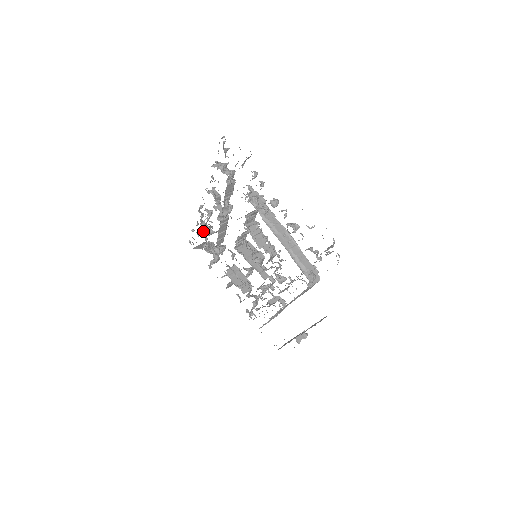
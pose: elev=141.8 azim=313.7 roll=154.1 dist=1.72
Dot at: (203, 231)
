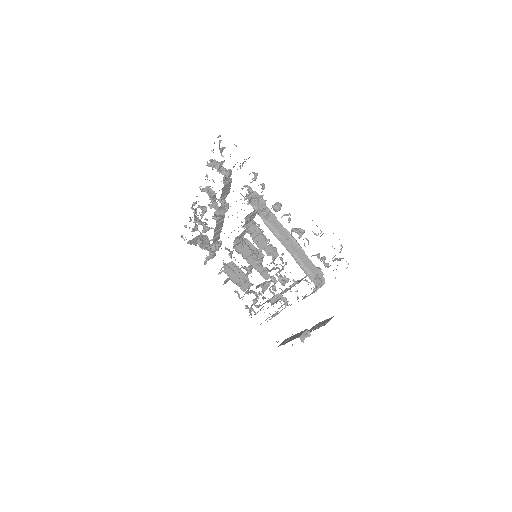
Dot at: (196, 226)
